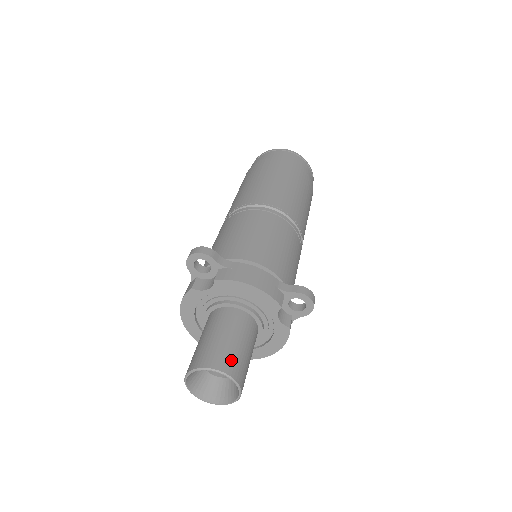
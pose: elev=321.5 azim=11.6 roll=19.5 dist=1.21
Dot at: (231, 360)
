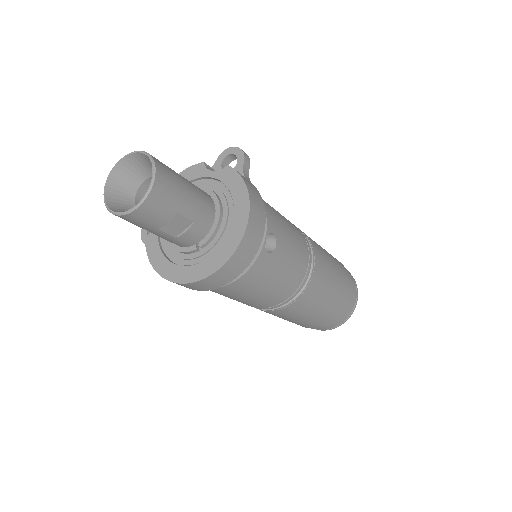
Dot at: occluded
